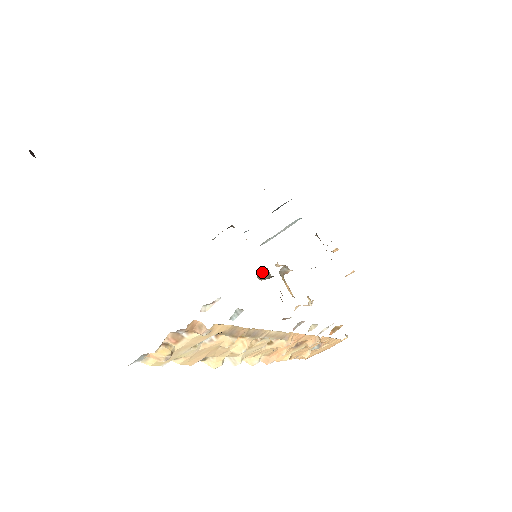
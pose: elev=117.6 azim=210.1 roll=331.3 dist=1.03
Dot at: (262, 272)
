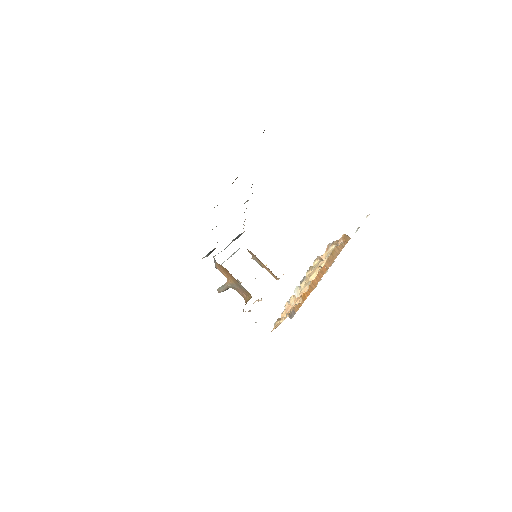
Dot at: (221, 286)
